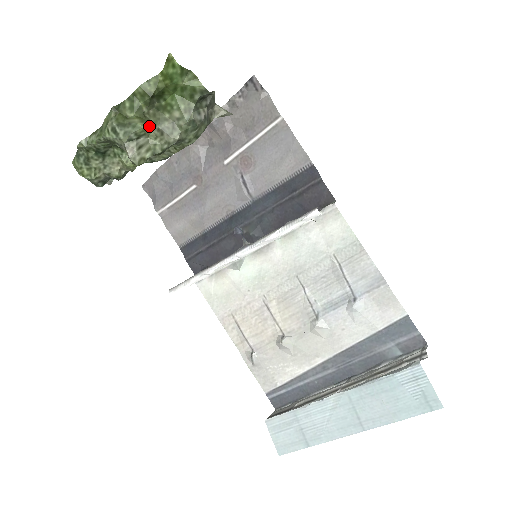
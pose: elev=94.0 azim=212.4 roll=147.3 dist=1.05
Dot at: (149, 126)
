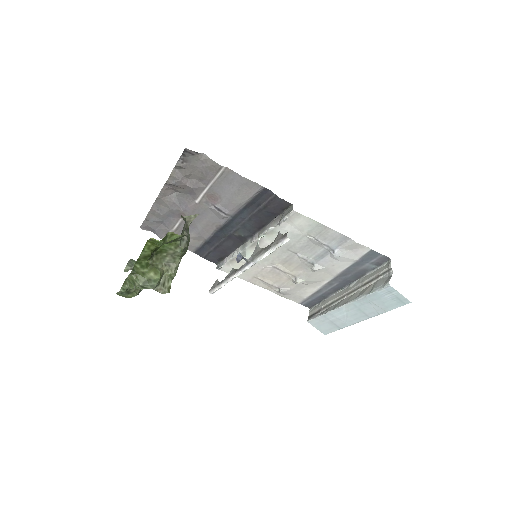
Dot at: (161, 271)
